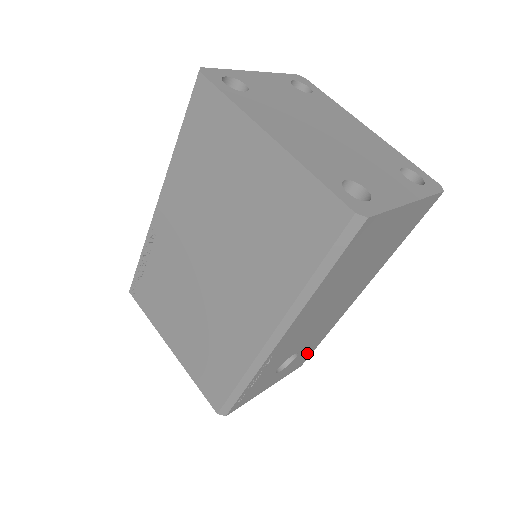
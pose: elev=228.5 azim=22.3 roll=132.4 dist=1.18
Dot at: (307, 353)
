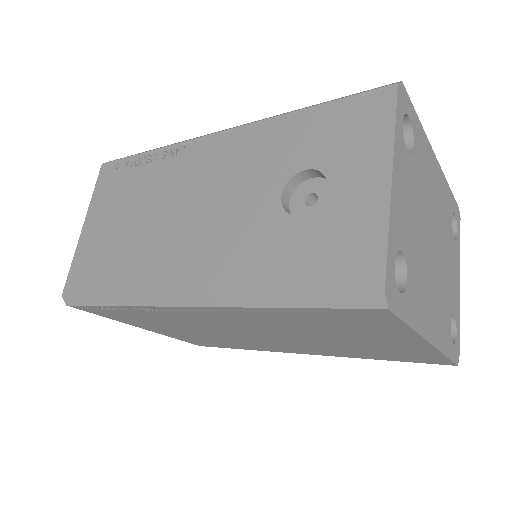
Dot at: occluded
